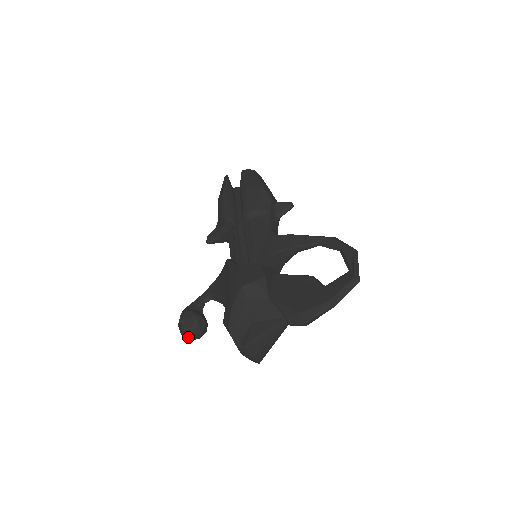
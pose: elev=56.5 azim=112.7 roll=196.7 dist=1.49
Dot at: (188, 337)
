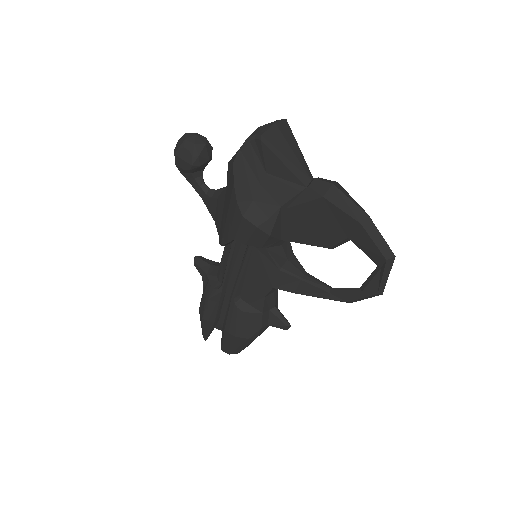
Dot at: (193, 134)
